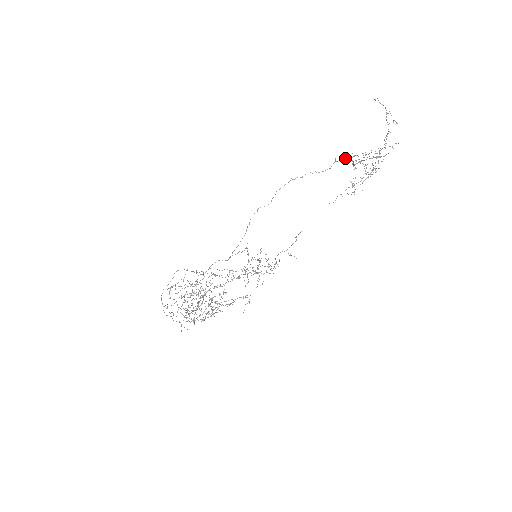
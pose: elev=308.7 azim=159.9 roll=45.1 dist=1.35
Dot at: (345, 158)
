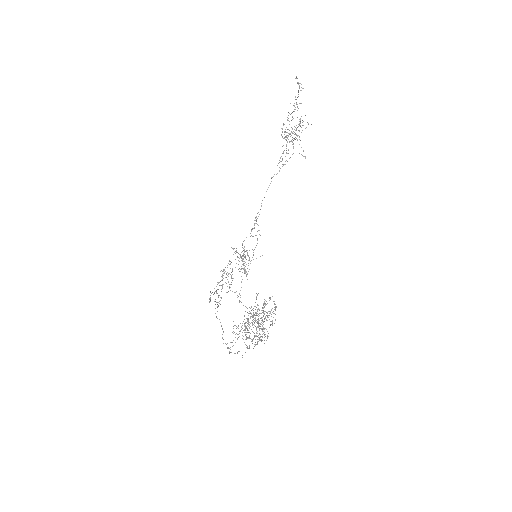
Dot at: occluded
